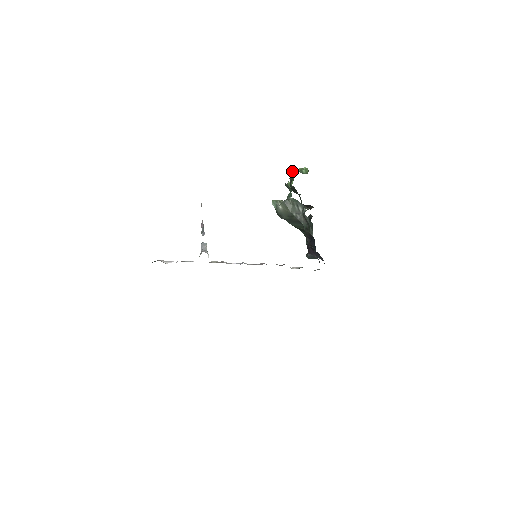
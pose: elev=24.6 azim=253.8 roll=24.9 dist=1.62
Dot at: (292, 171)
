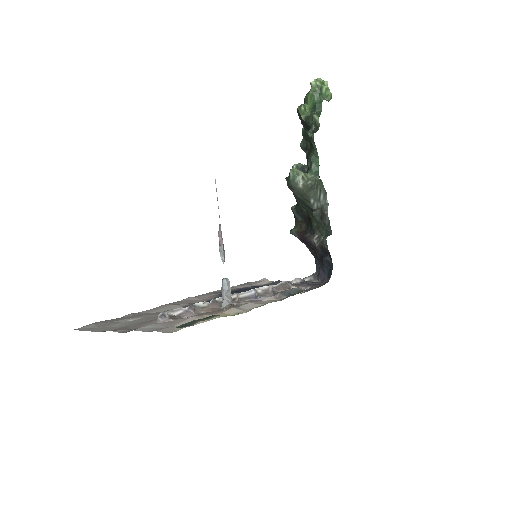
Dot at: (315, 93)
